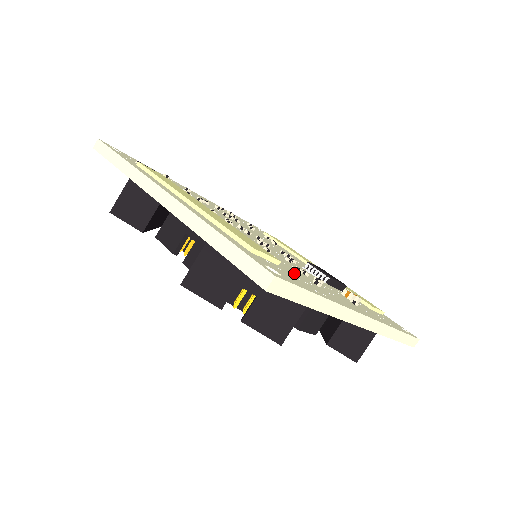
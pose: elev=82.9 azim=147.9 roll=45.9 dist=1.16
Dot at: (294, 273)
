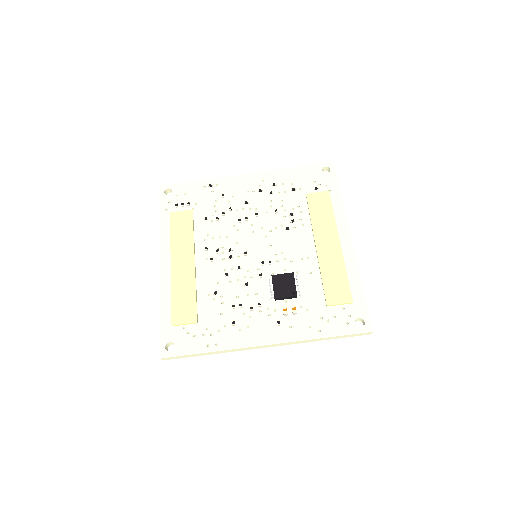
Dot at: (212, 322)
